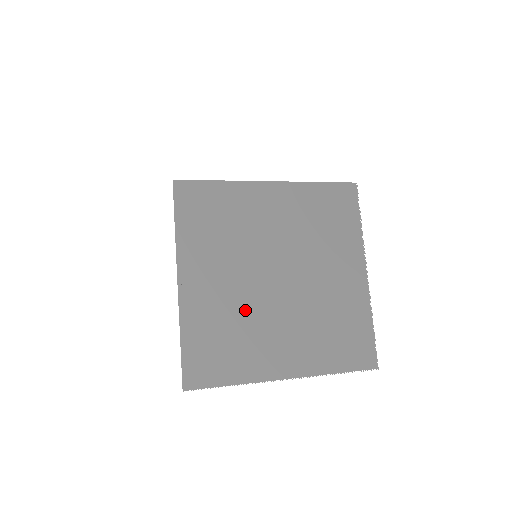
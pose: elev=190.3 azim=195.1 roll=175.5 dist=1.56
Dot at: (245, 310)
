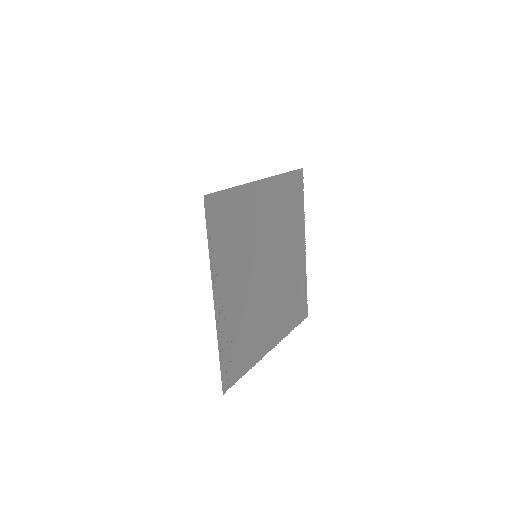
Dot at: (252, 307)
